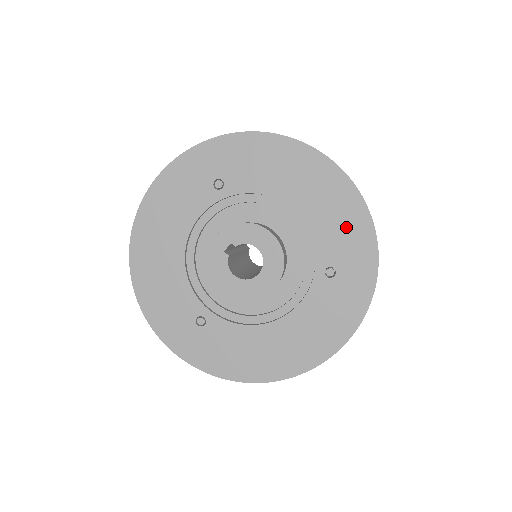
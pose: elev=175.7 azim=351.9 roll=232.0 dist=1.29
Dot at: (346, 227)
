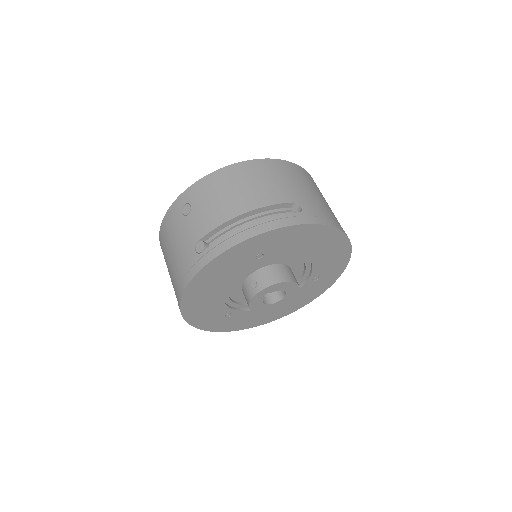
Dot at: (335, 259)
